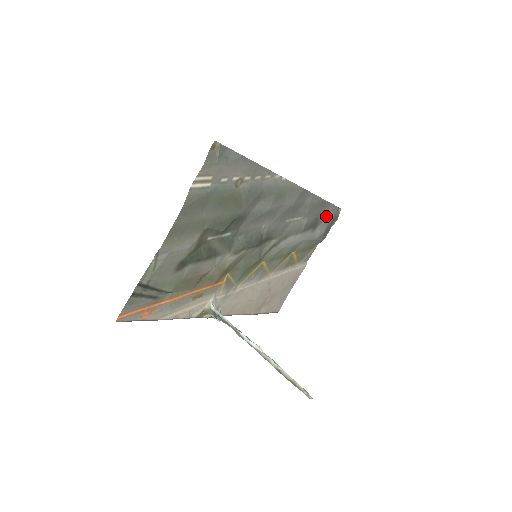
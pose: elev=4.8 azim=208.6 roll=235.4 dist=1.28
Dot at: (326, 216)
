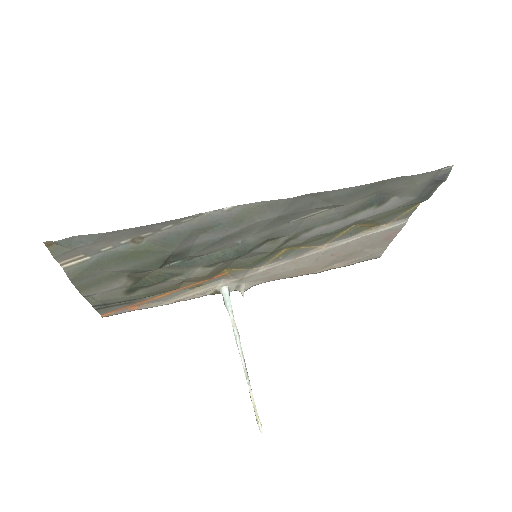
Dot at: (405, 186)
